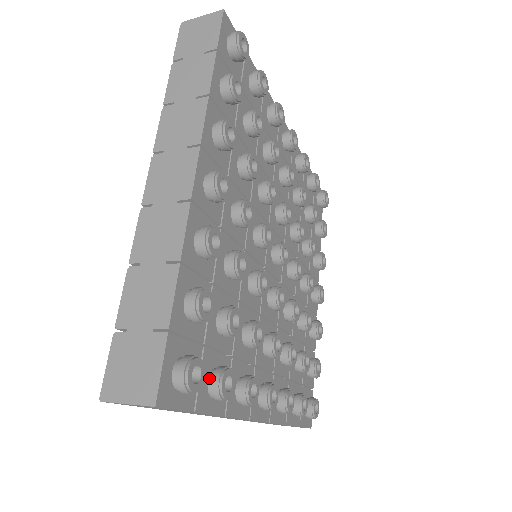
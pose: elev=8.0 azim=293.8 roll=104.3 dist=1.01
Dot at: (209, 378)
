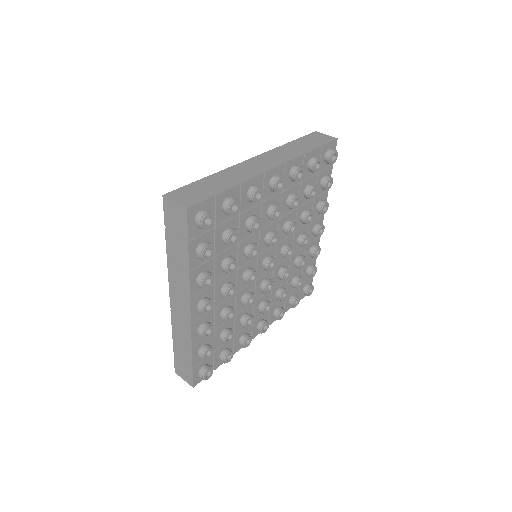
Dot at: (220, 357)
